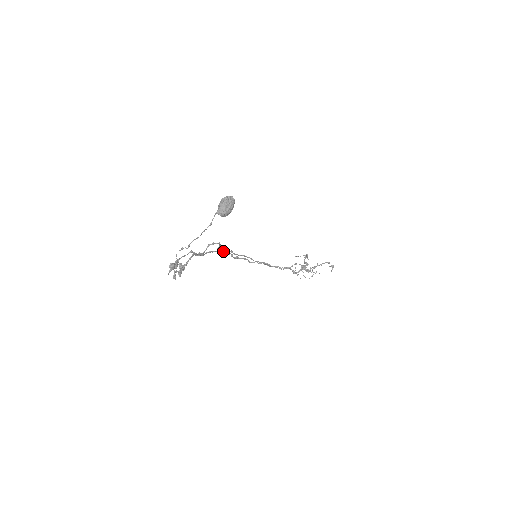
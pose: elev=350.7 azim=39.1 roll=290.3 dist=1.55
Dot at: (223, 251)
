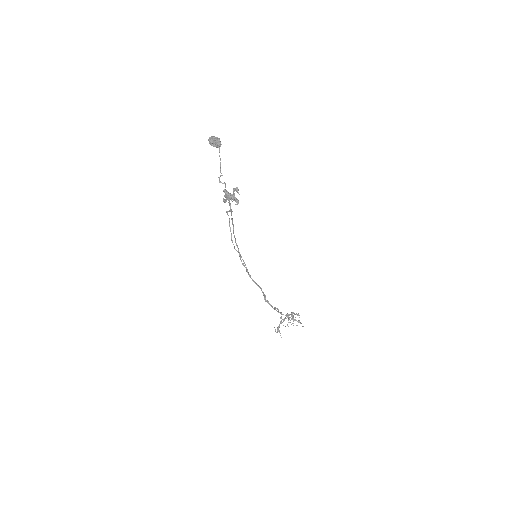
Dot at: (236, 243)
